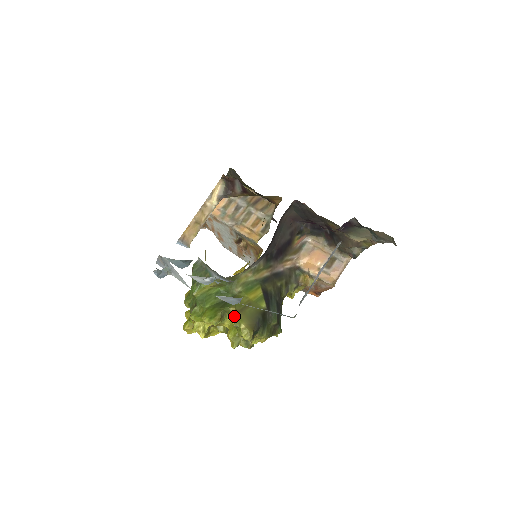
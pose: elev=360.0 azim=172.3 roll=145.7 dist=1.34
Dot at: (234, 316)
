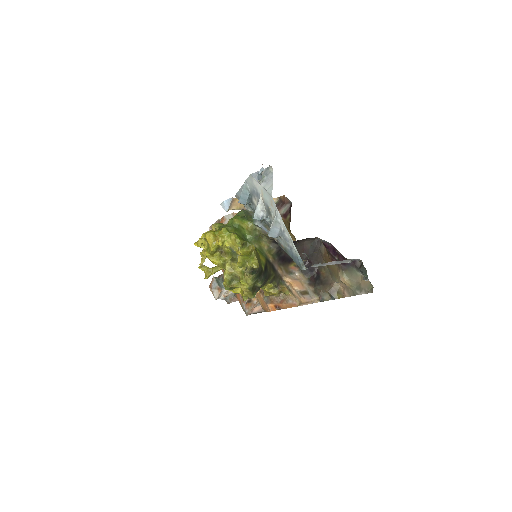
Dot at: (253, 249)
